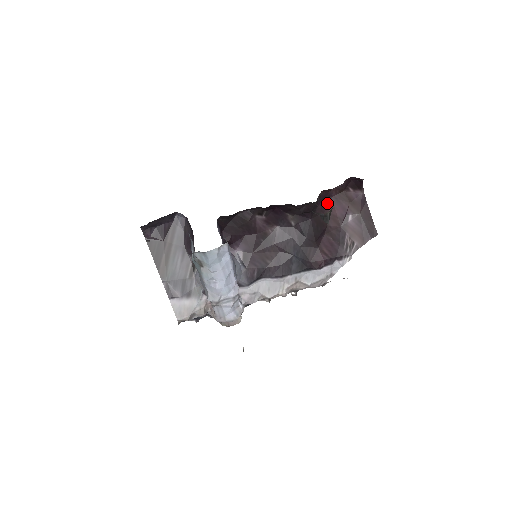
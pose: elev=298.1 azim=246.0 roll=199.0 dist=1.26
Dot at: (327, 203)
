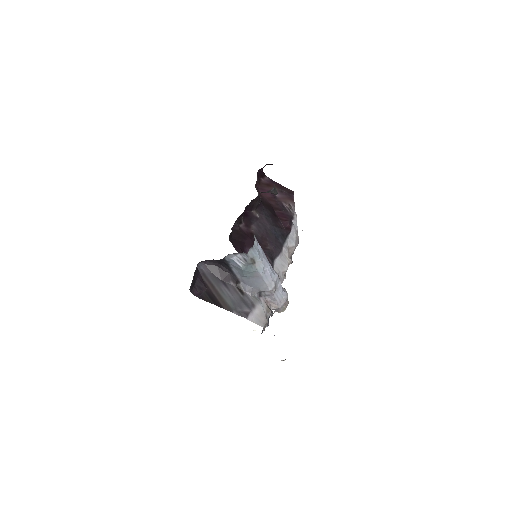
Dot at: (260, 194)
